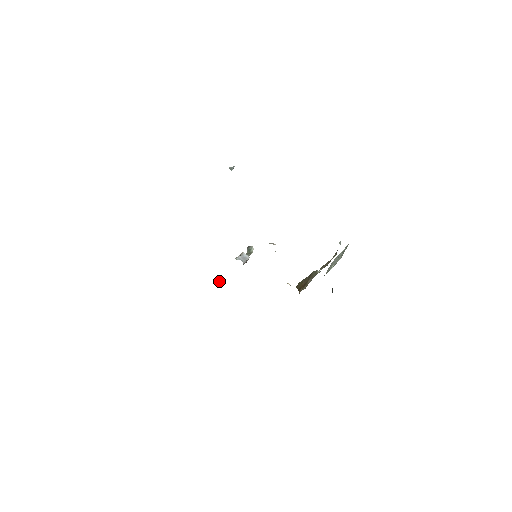
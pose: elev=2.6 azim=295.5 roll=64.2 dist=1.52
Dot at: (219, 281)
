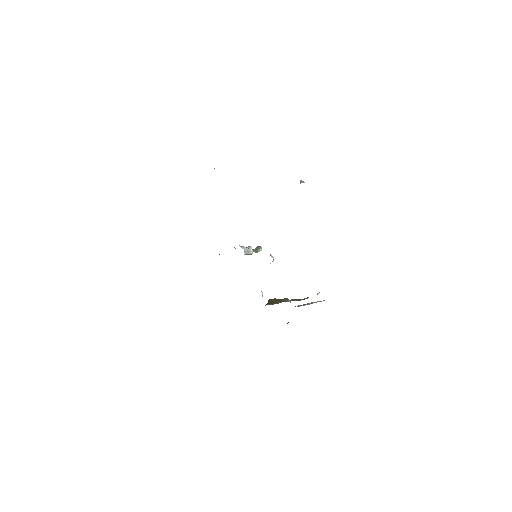
Dot at: occluded
